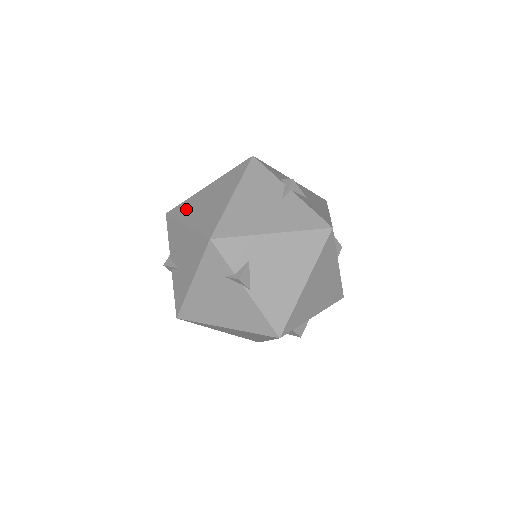
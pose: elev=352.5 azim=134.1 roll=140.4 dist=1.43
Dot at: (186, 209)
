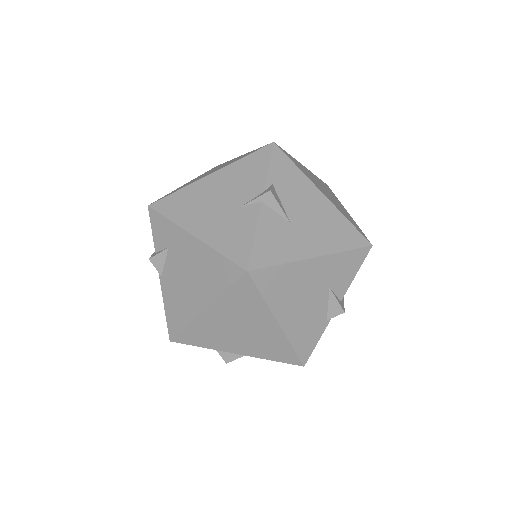
Dot at: occluded
